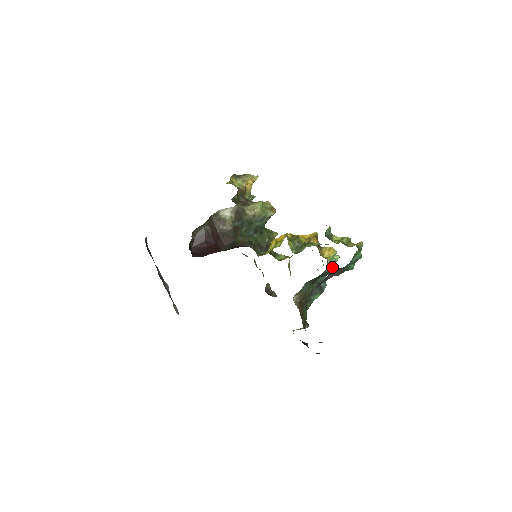
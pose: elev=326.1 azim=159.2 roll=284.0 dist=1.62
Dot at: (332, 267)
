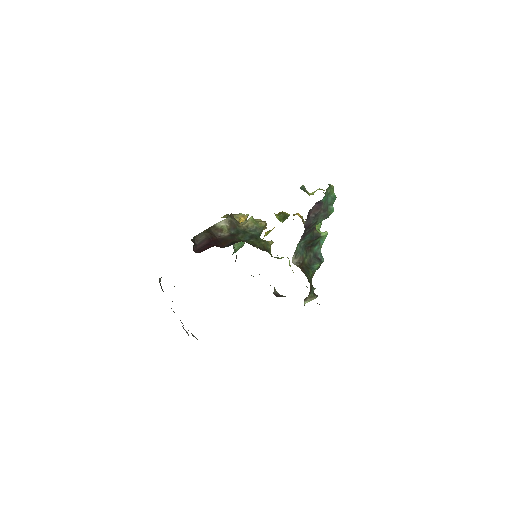
Dot at: (321, 232)
